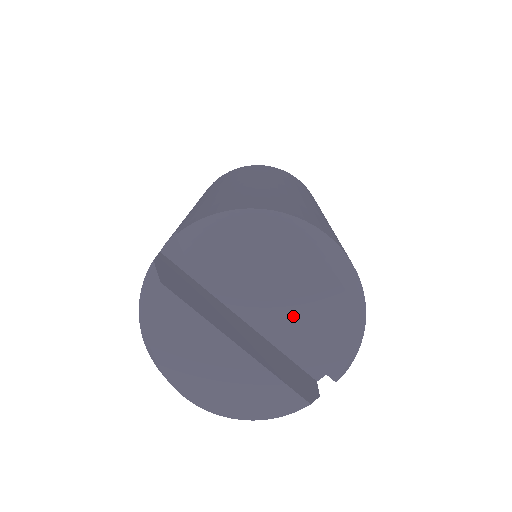
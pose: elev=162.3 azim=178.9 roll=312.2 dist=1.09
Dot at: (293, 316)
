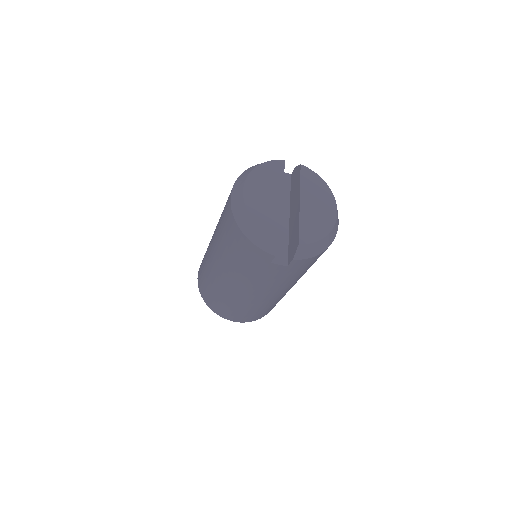
Dot at: (311, 212)
